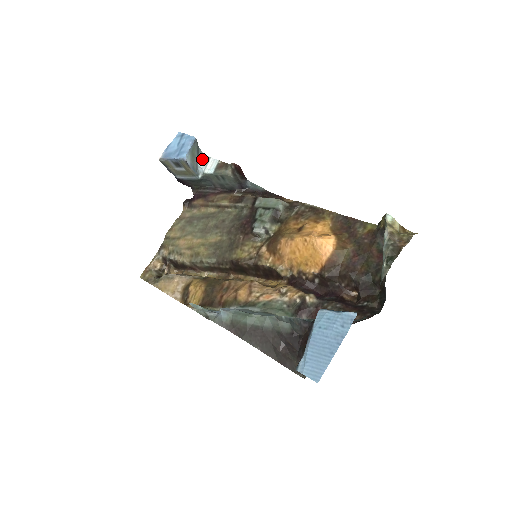
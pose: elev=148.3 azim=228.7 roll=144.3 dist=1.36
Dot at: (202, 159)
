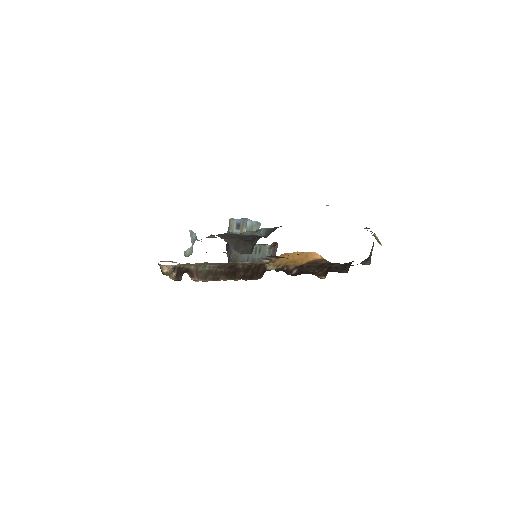
Dot at: occluded
